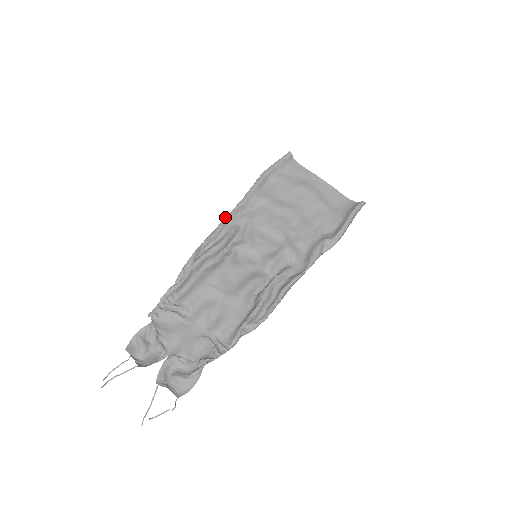
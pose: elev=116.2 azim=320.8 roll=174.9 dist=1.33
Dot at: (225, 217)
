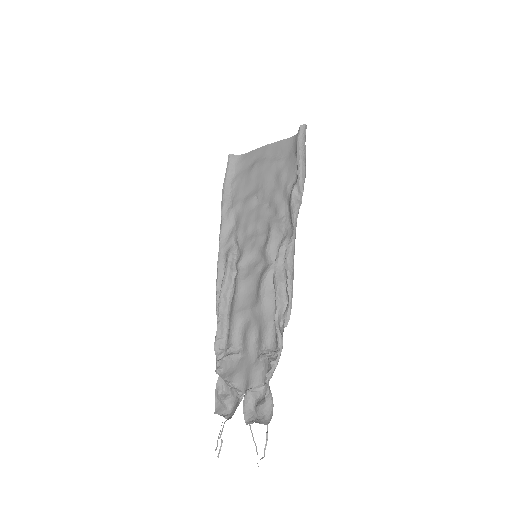
Dot at: occluded
